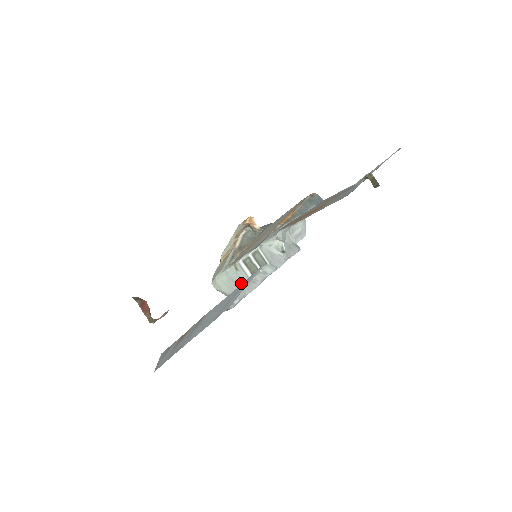
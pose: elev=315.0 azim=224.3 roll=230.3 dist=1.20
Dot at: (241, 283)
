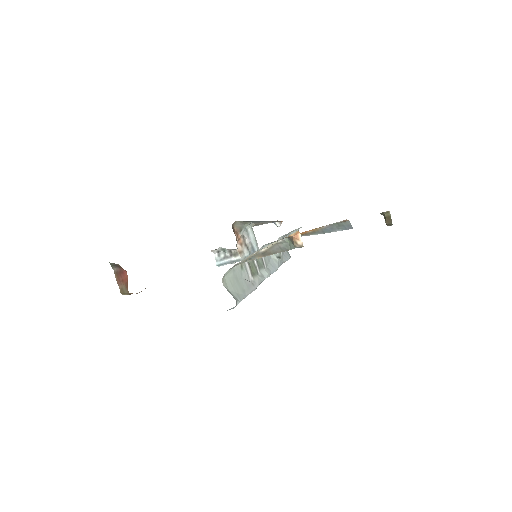
Dot at: (243, 283)
